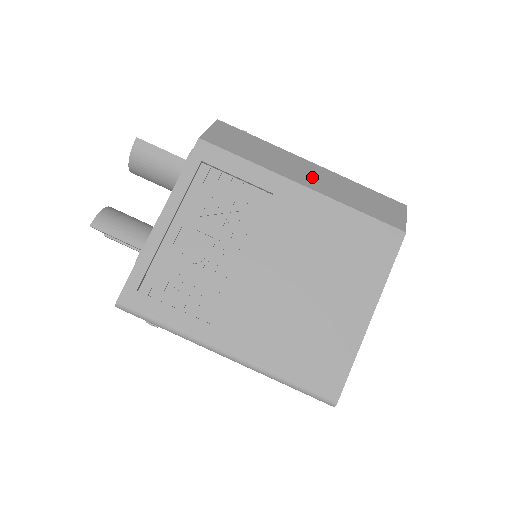
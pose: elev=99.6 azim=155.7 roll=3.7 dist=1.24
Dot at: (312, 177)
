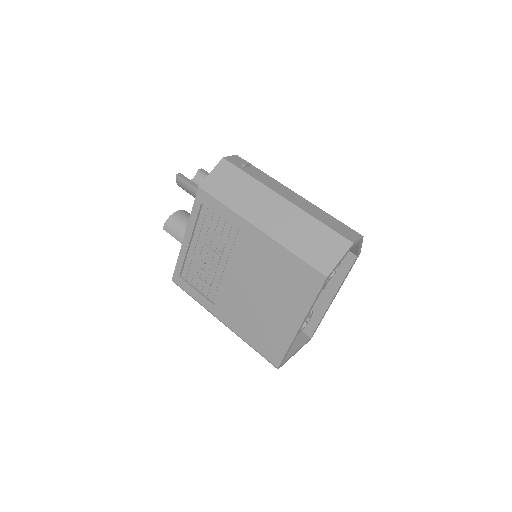
Dot at: (273, 218)
